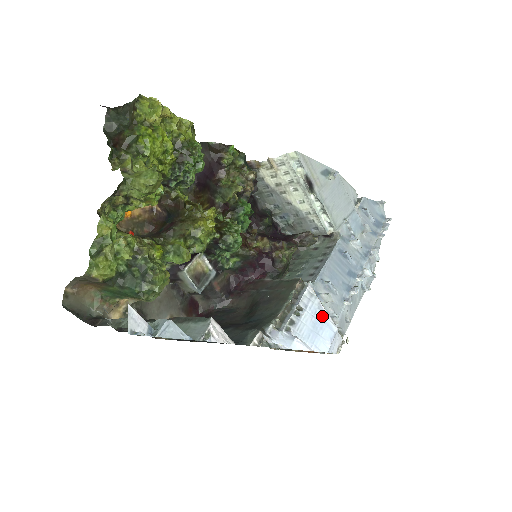
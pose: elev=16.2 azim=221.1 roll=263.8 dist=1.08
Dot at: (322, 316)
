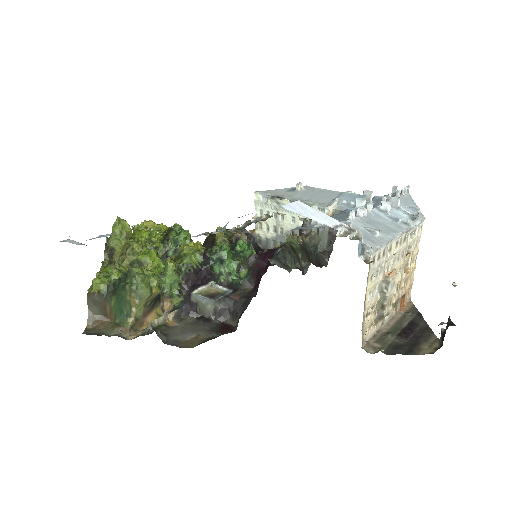
Dot at: occluded
